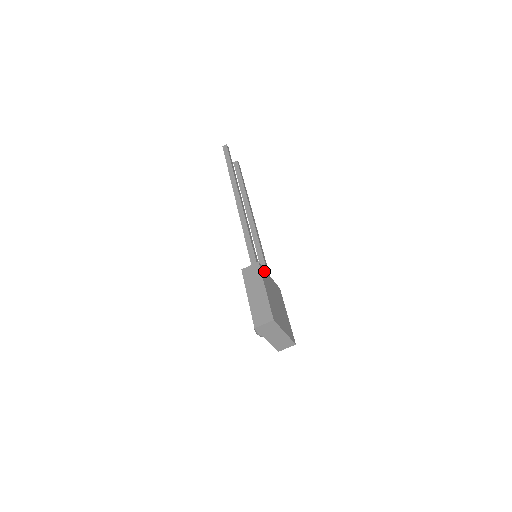
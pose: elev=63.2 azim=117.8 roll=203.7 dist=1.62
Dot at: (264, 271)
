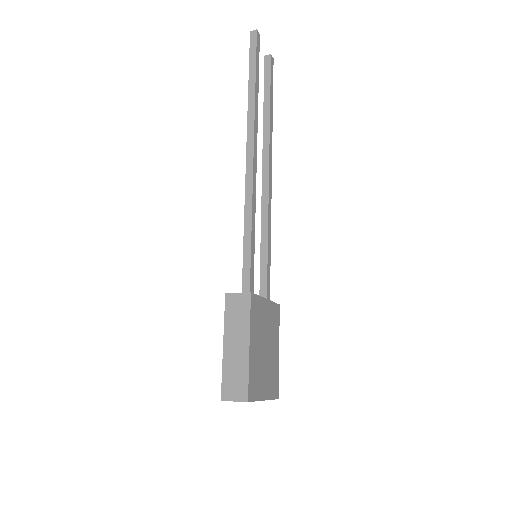
Dot at: (257, 301)
